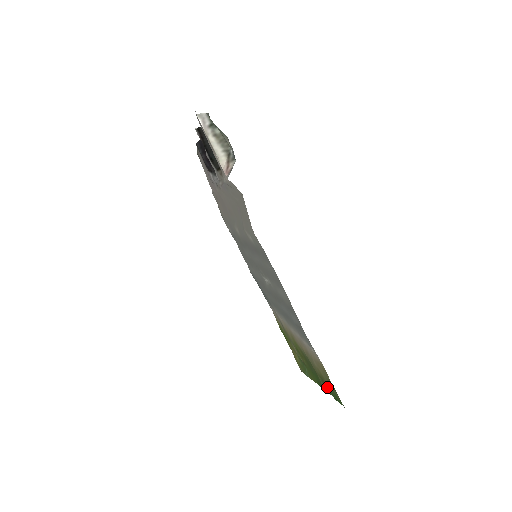
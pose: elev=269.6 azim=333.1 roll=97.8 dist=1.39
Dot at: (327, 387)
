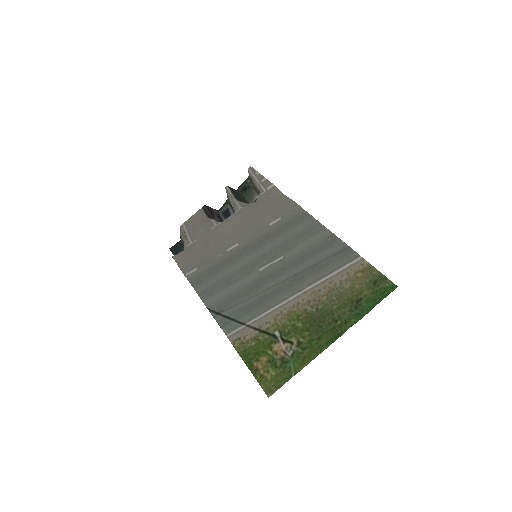
Dot at: (363, 302)
